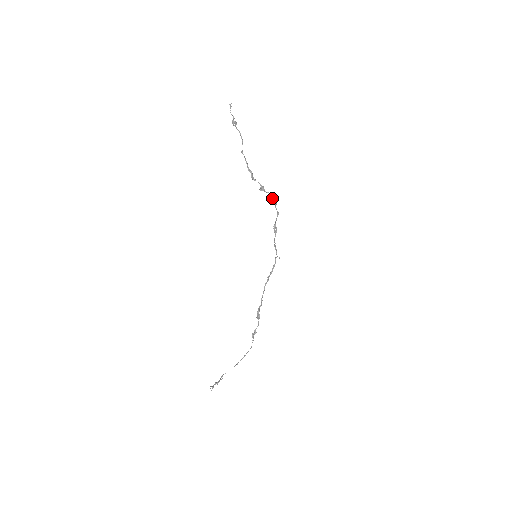
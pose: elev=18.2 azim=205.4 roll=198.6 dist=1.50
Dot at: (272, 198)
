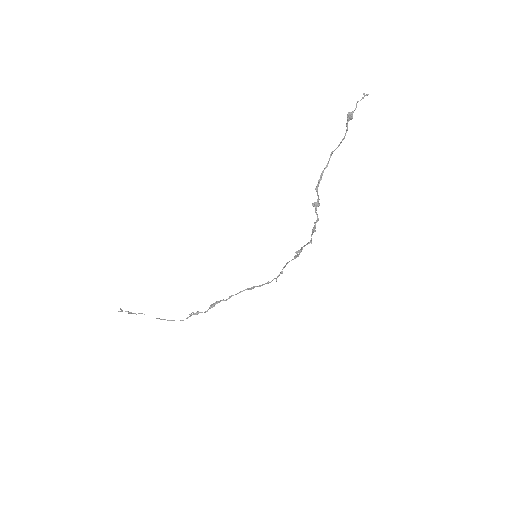
Dot at: (315, 222)
